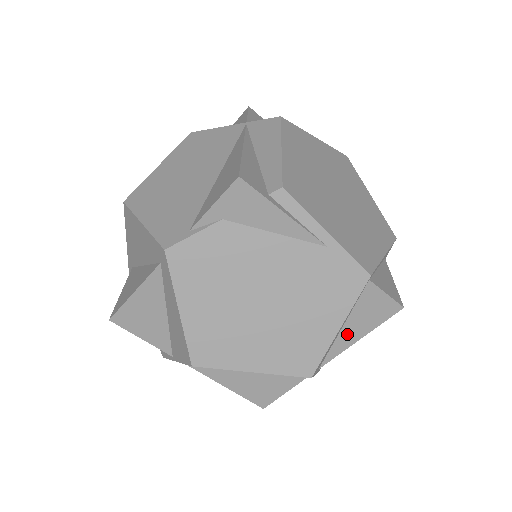
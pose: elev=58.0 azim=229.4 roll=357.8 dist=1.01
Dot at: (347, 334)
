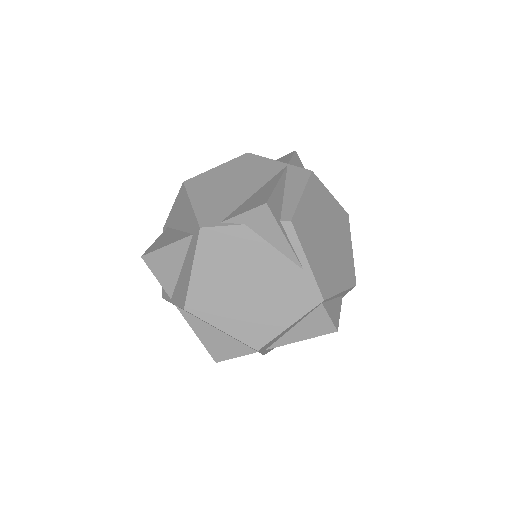
Dot at: (294, 333)
